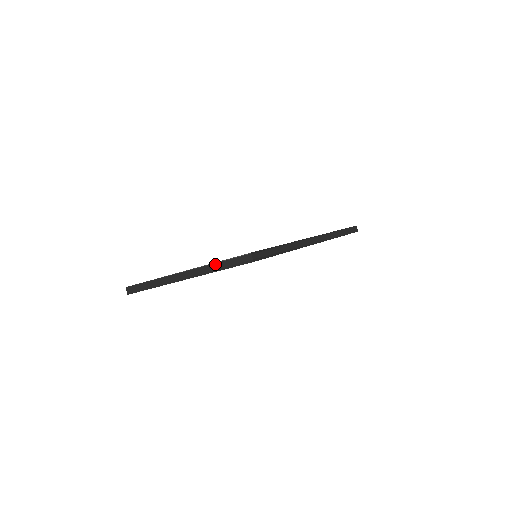
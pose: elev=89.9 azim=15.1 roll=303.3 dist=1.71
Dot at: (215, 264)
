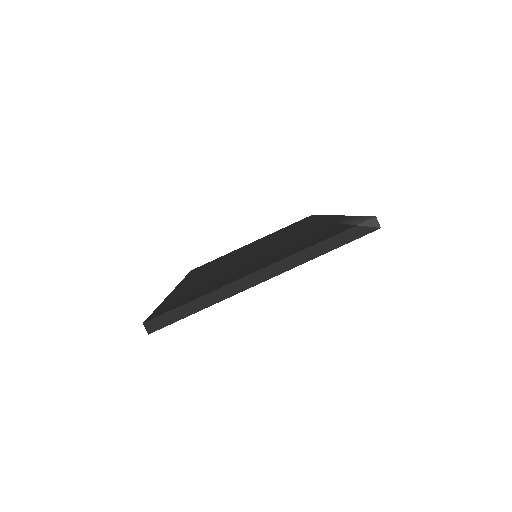
Dot at: (319, 245)
